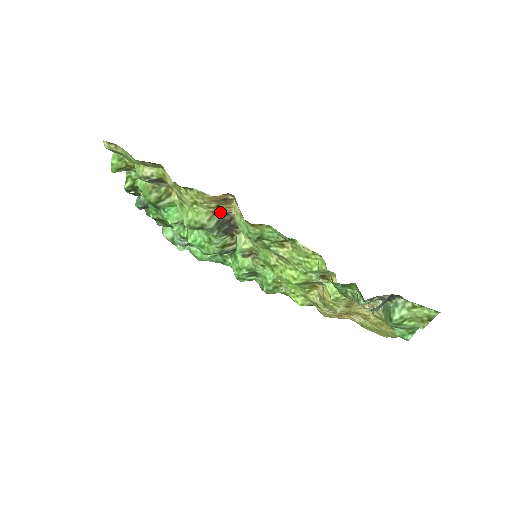
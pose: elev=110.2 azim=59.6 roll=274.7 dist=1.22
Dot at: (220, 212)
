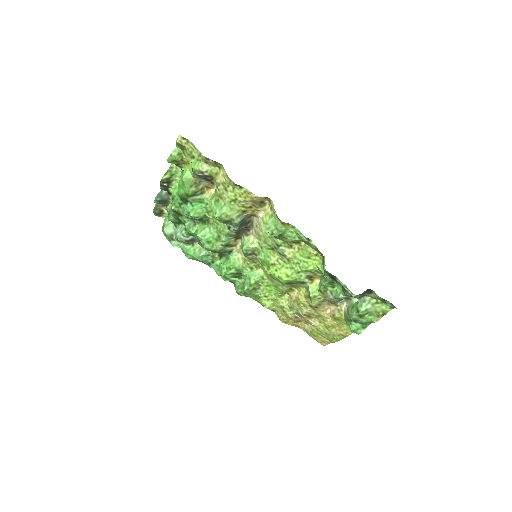
Dot at: (248, 213)
